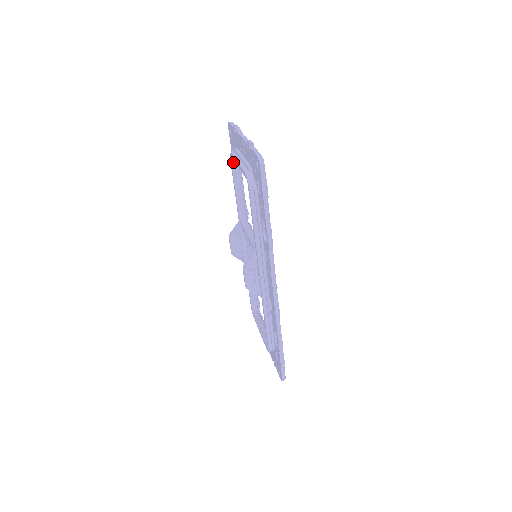
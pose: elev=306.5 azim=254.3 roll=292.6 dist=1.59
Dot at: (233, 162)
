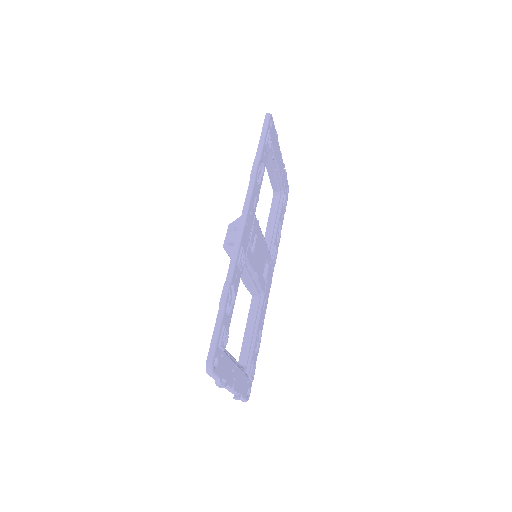
Dot at: (274, 199)
